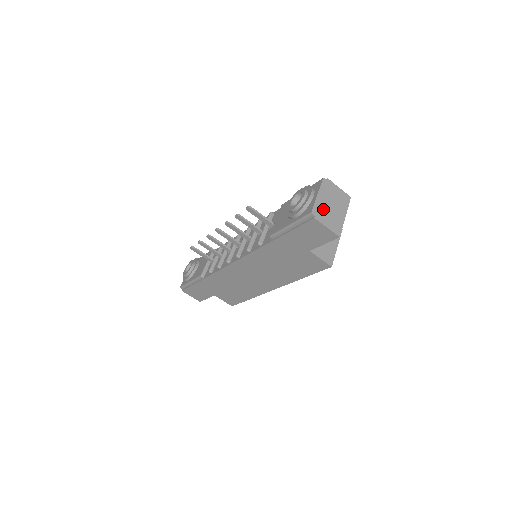
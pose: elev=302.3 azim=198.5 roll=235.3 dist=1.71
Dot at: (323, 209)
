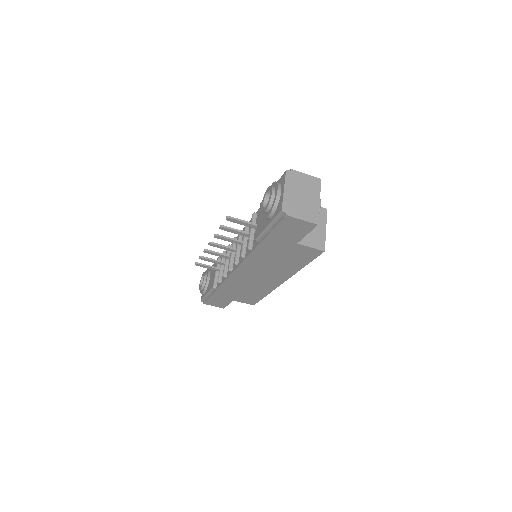
Dot at: (293, 202)
